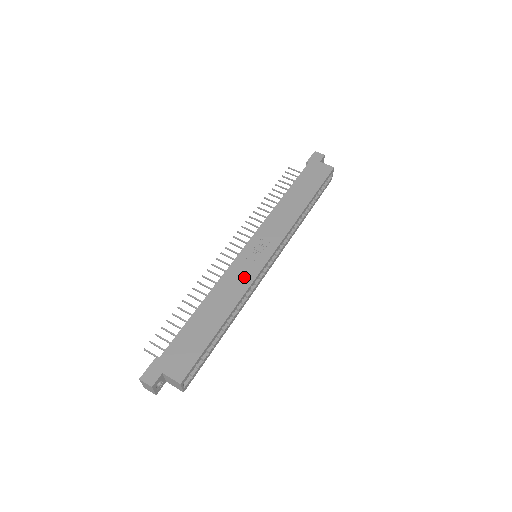
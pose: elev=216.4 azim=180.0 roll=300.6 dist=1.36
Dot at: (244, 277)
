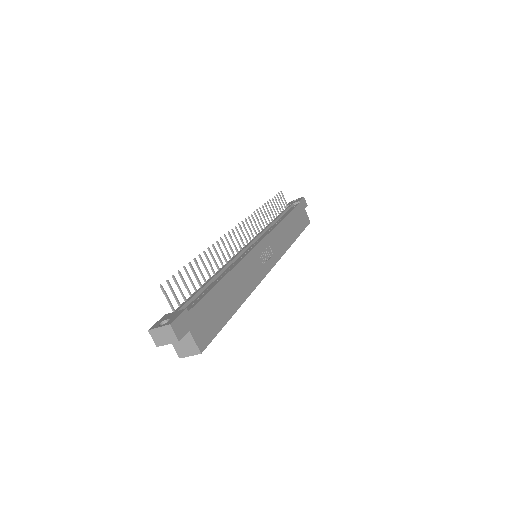
Dot at: (256, 273)
